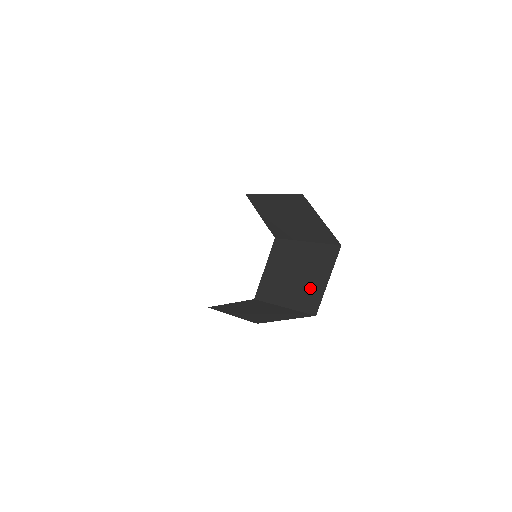
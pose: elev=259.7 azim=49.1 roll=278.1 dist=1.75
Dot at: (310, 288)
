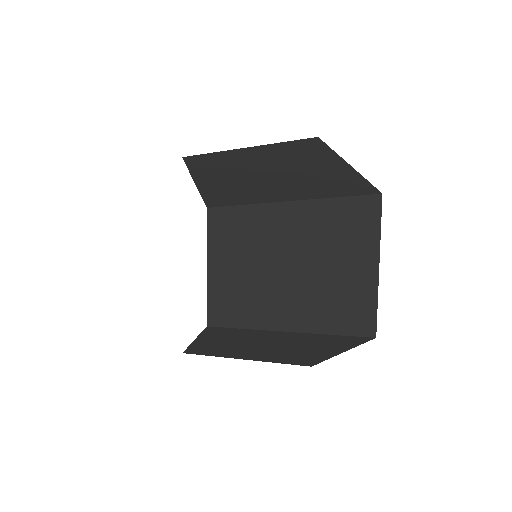
Dot at: (319, 175)
